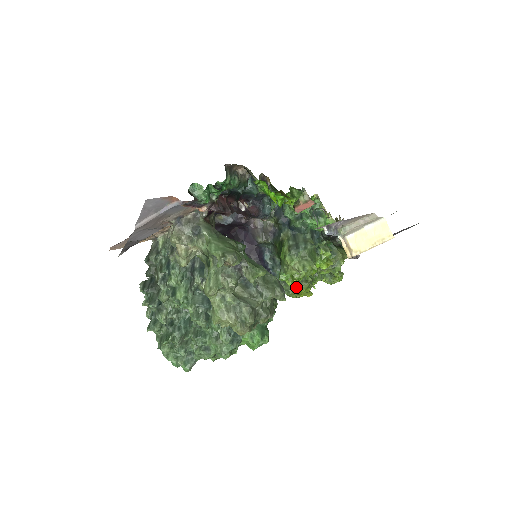
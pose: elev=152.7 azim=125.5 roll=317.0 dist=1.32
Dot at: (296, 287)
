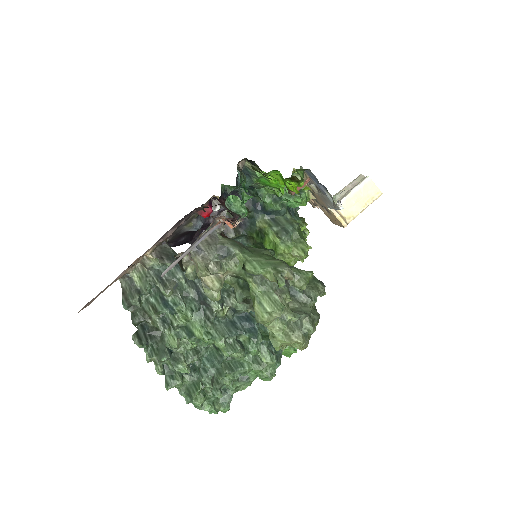
Dot at: occluded
